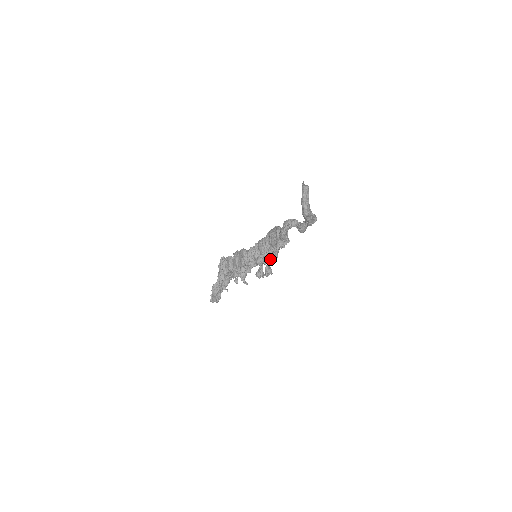
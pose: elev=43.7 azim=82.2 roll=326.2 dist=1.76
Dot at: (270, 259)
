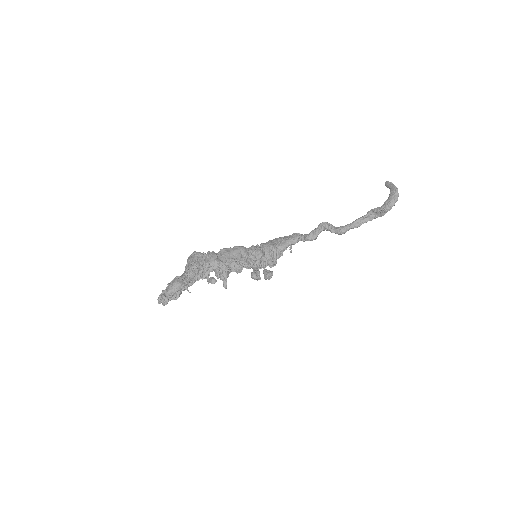
Dot at: (272, 263)
